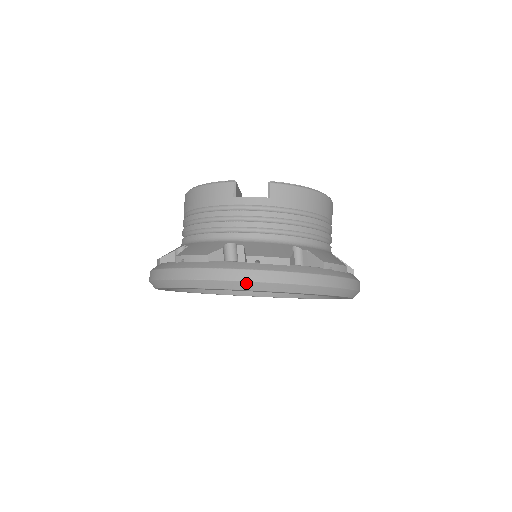
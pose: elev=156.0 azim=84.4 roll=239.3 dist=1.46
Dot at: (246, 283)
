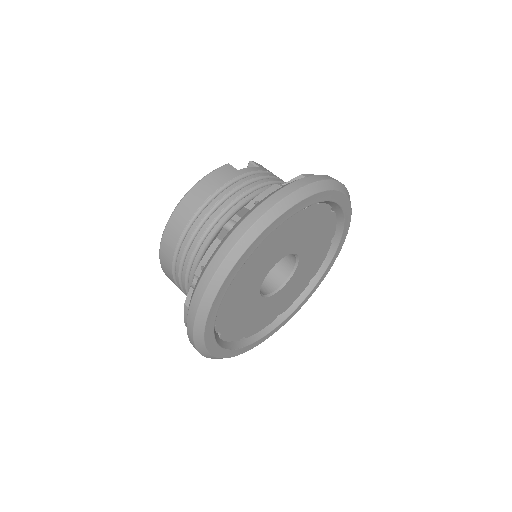
Dot at: (324, 182)
